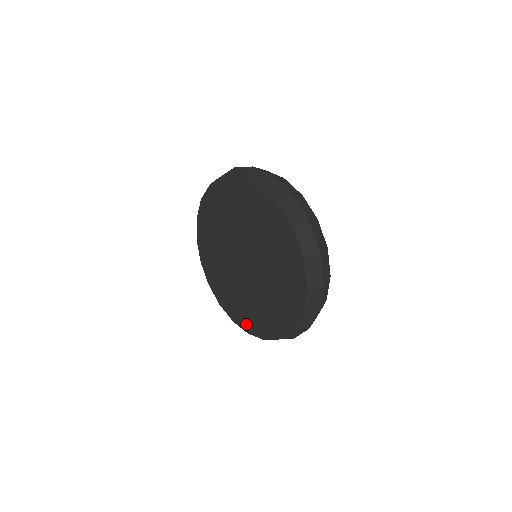
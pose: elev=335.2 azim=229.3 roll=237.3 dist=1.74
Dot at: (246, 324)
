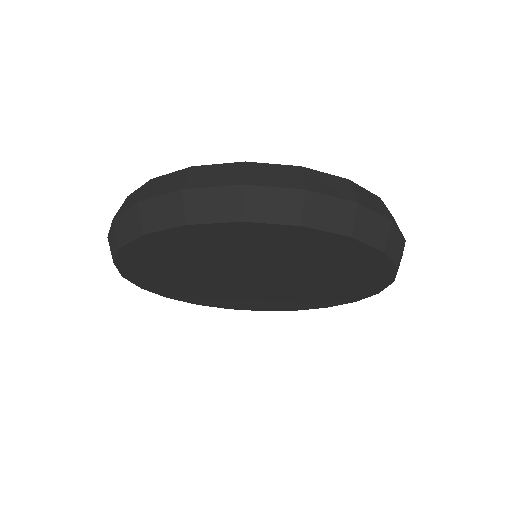
Dot at: (259, 308)
